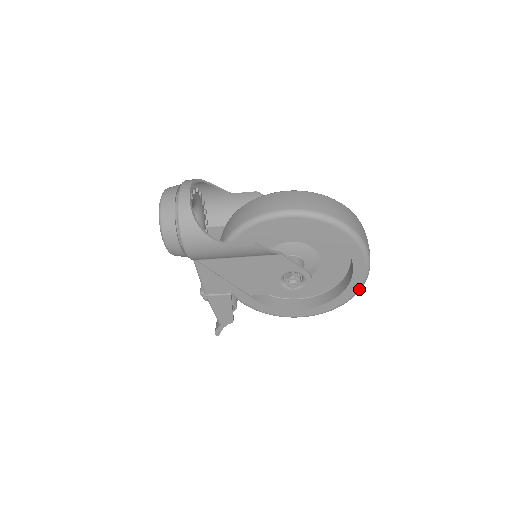
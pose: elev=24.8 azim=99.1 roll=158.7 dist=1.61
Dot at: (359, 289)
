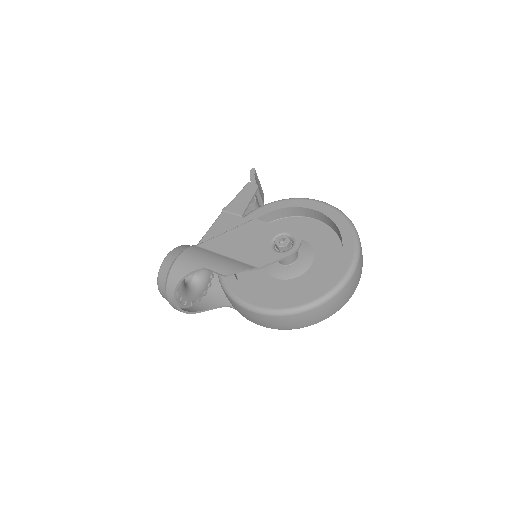
Dot at: occluded
